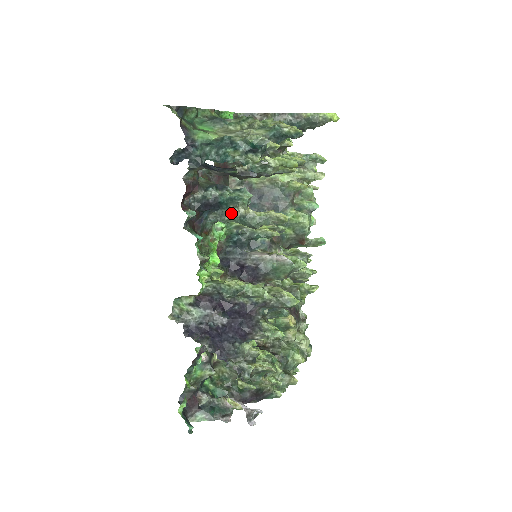
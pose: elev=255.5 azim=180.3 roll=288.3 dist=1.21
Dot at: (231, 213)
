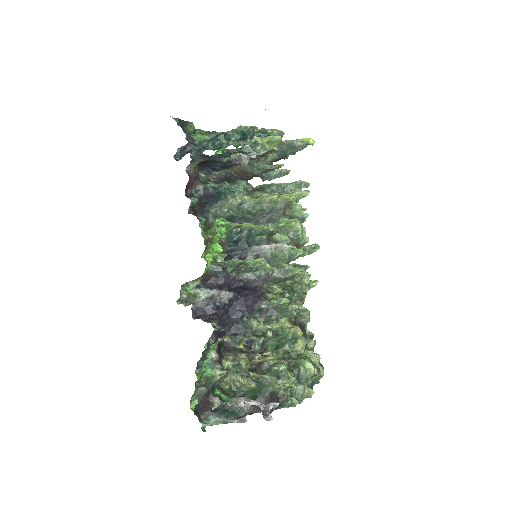
Dot at: (229, 204)
